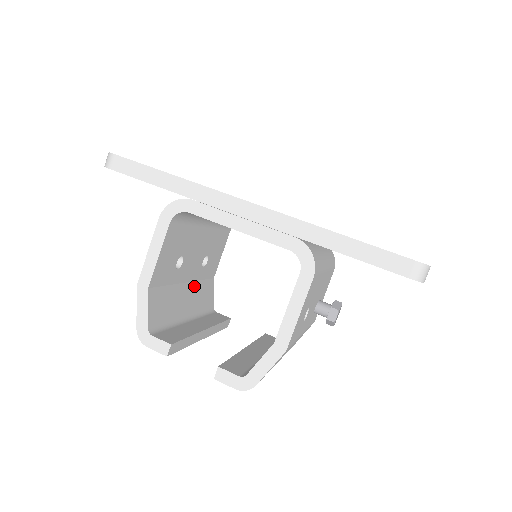
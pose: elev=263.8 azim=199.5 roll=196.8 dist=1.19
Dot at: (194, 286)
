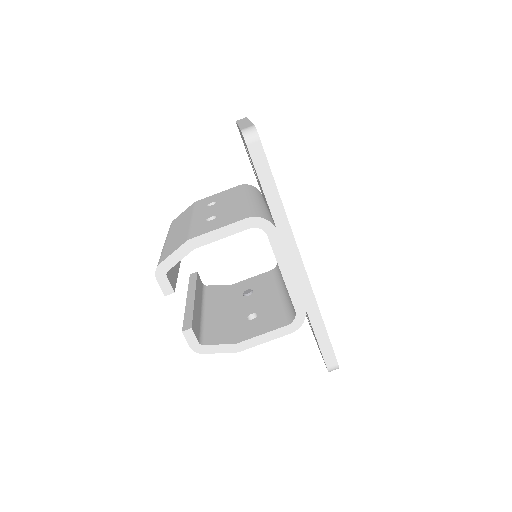
Dot at: occluded
